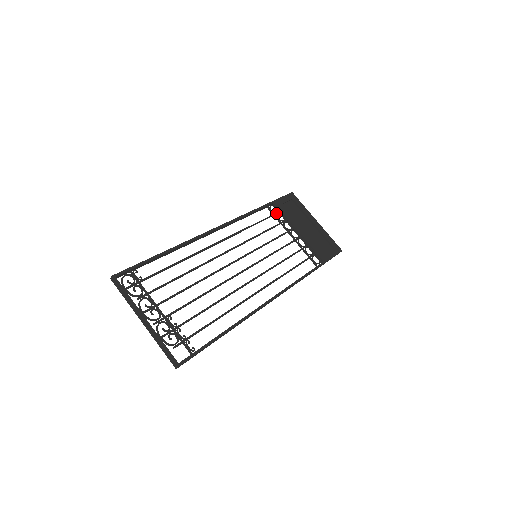
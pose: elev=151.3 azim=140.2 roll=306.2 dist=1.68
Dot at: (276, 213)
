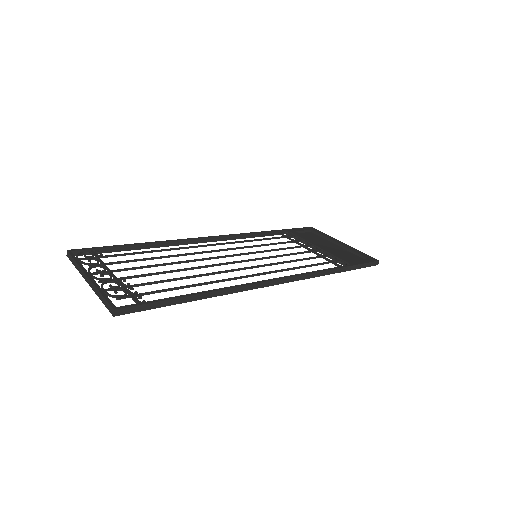
Dot at: (289, 236)
